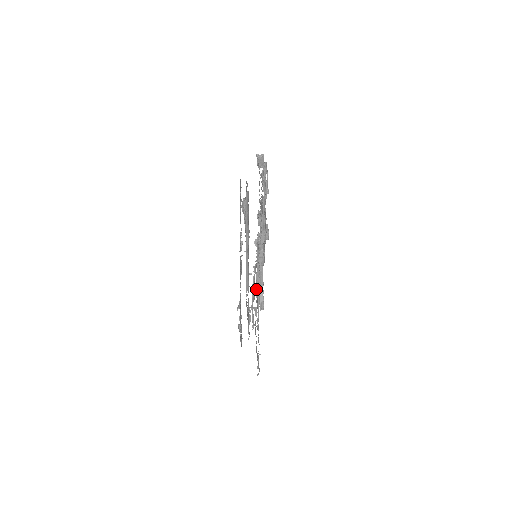
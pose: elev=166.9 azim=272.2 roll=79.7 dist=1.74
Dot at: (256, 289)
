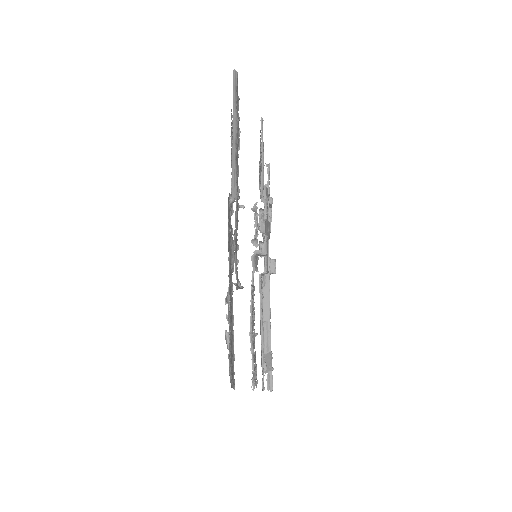
Dot at: occluded
